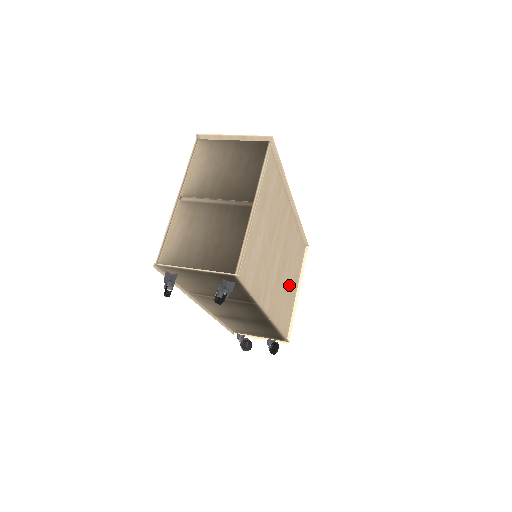
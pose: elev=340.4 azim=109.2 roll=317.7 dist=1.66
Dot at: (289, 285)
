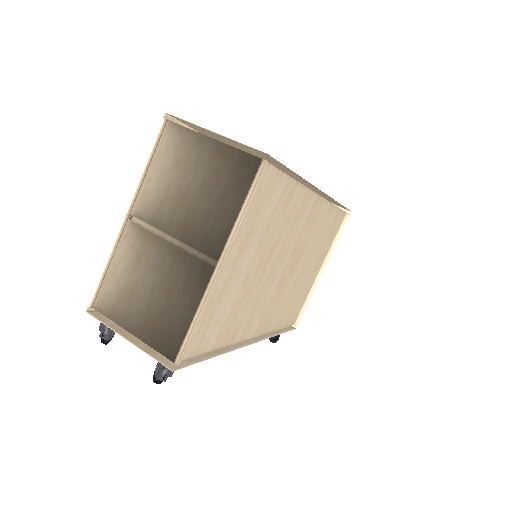
Dot at: (304, 275)
